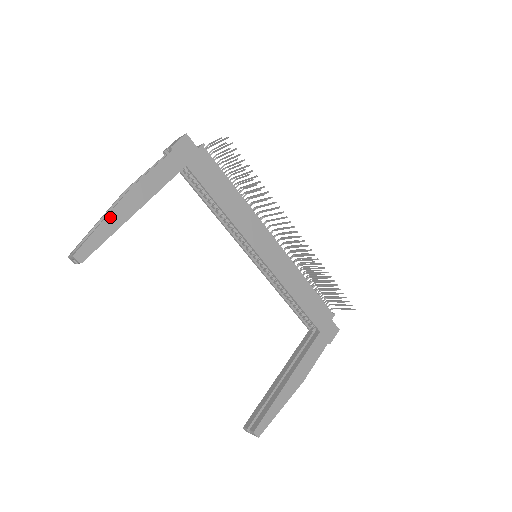
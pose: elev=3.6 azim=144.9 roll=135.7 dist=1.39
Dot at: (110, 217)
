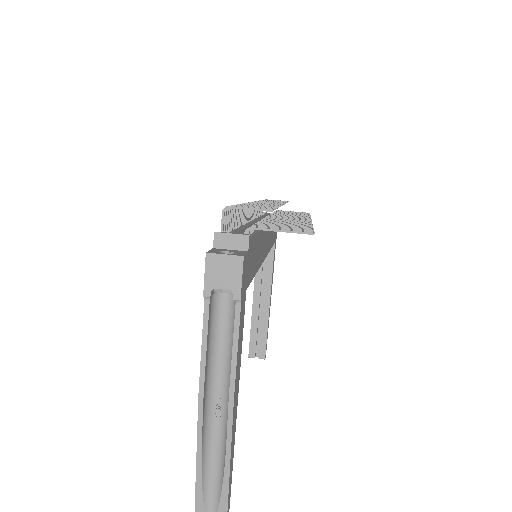
Dot at: (231, 451)
